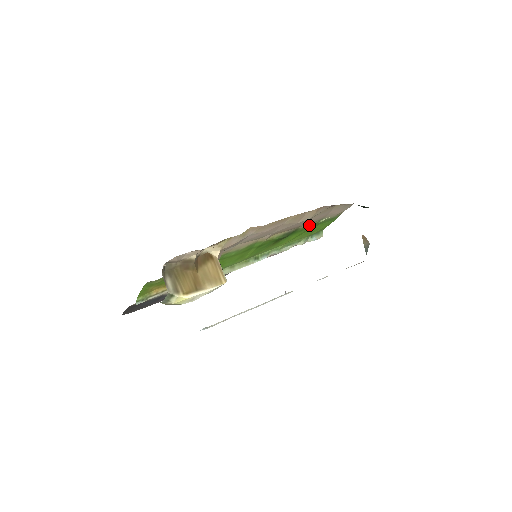
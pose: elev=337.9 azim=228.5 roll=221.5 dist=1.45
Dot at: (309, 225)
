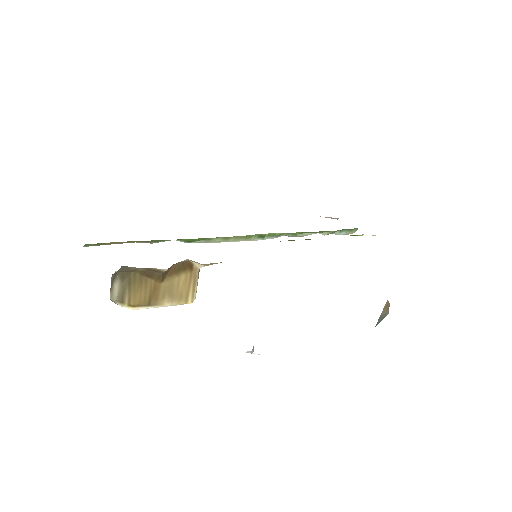
Dot at: occluded
